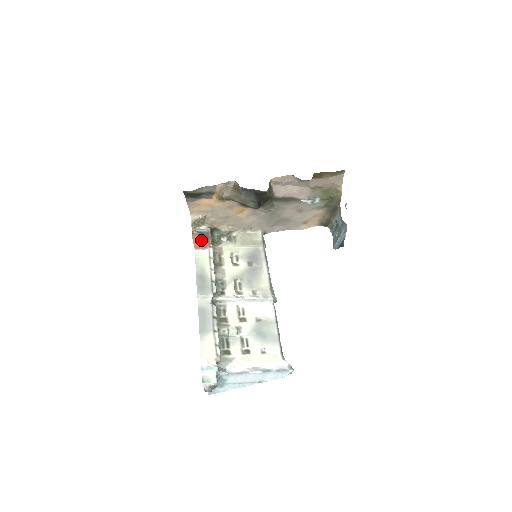
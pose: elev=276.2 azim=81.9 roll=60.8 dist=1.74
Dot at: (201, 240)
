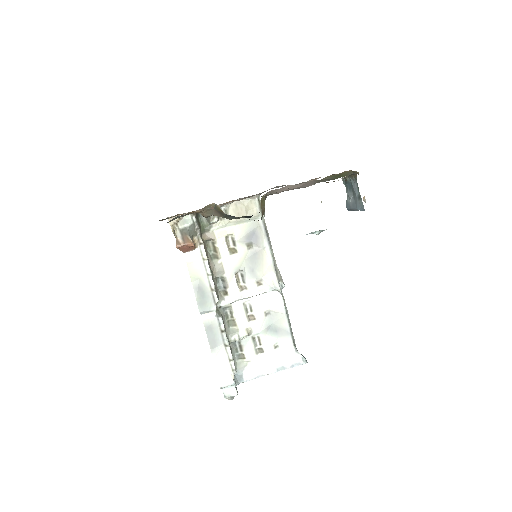
Dot at: (188, 247)
